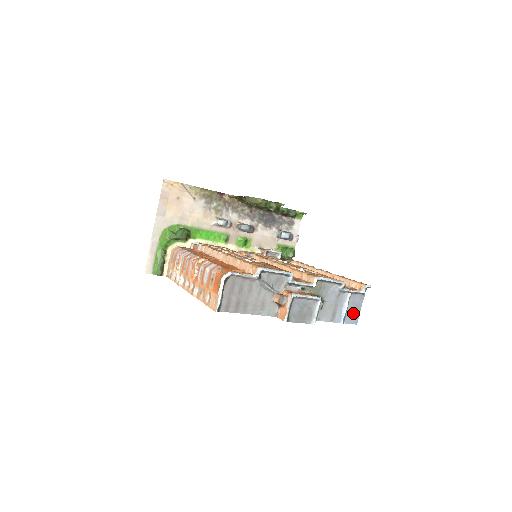
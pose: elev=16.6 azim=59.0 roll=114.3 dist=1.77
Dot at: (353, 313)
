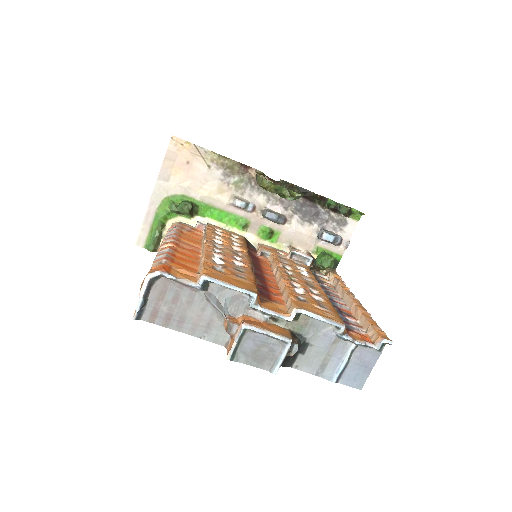
Dot at: (357, 372)
